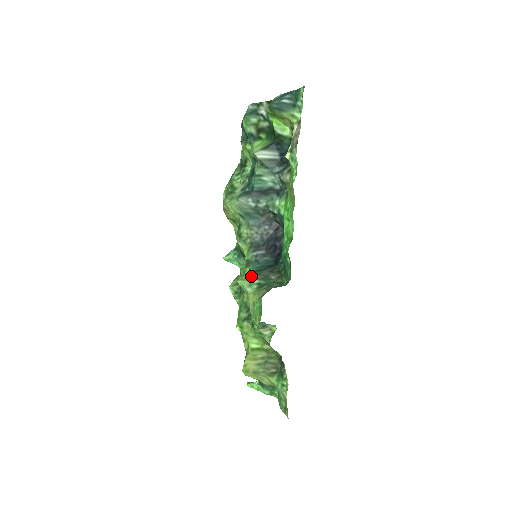
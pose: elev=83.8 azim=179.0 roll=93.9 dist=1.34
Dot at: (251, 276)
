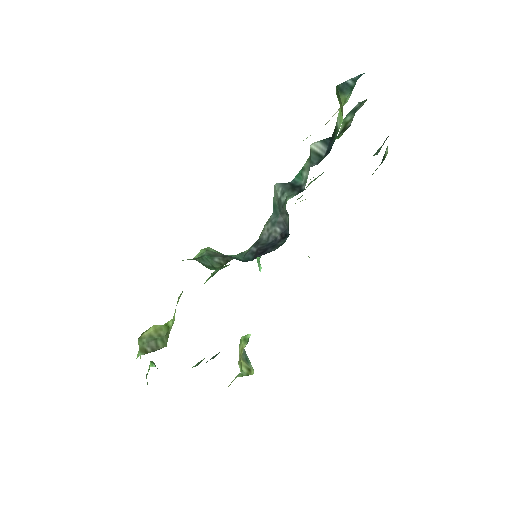
Dot at: (212, 250)
